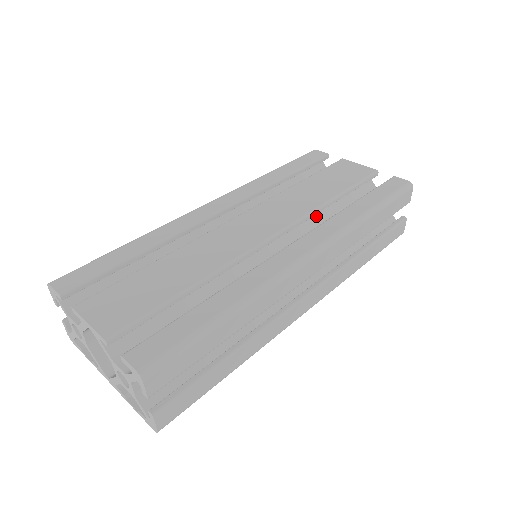
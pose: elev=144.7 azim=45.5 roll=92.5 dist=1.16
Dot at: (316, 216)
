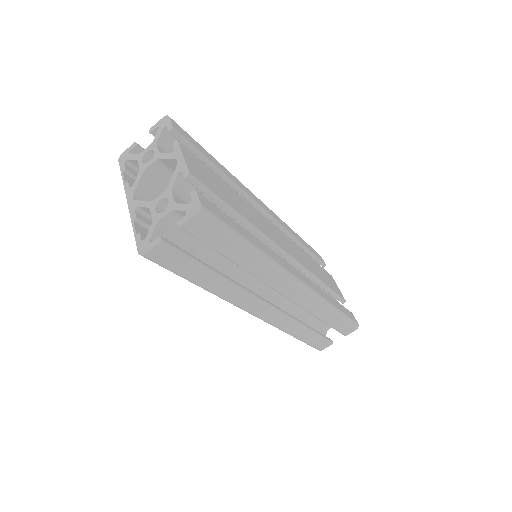
Dot at: occluded
